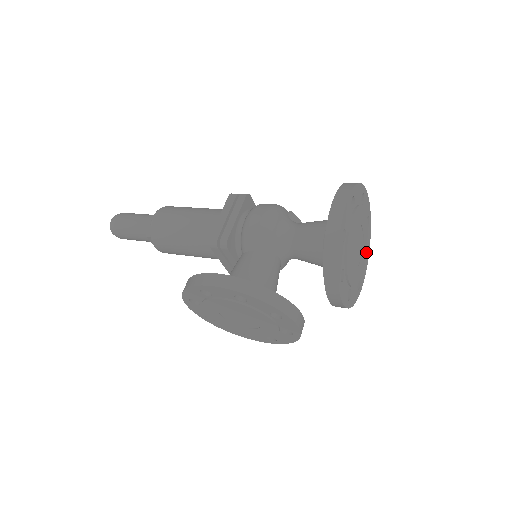
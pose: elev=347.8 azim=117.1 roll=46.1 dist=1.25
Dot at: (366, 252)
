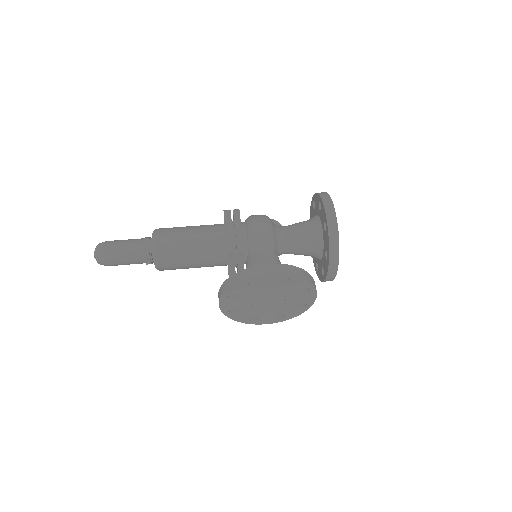
Dot at: occluded
